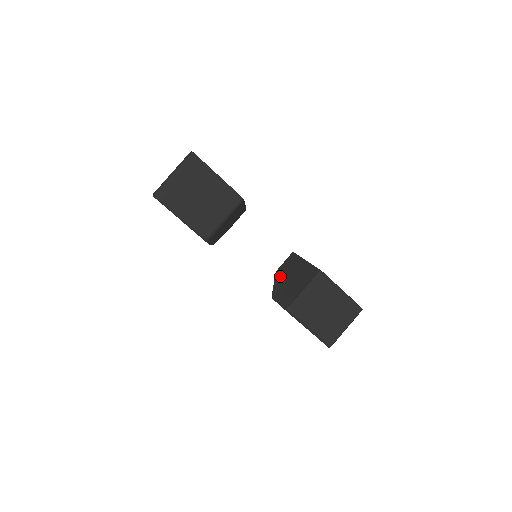
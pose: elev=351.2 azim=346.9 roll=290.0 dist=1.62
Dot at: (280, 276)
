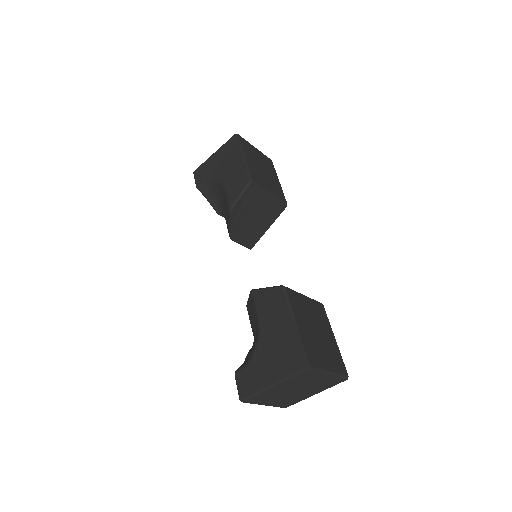
Dot at: occluded
